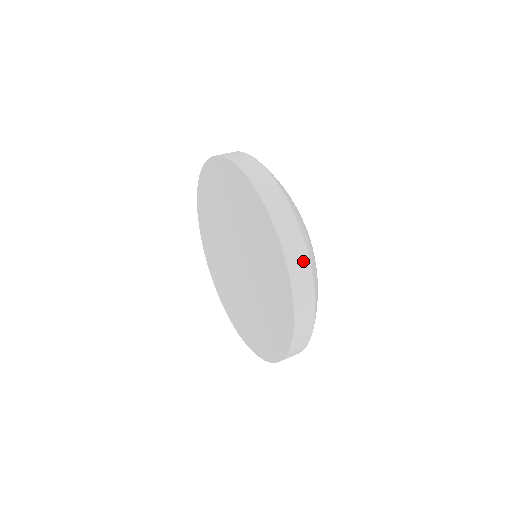
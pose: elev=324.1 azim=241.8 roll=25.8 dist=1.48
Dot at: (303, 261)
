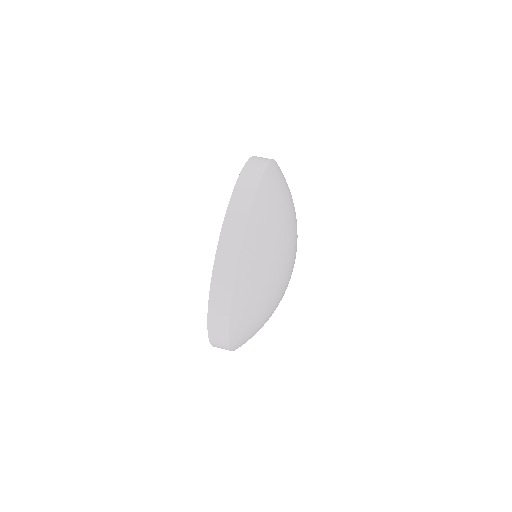
Dot at: (223, 323)
